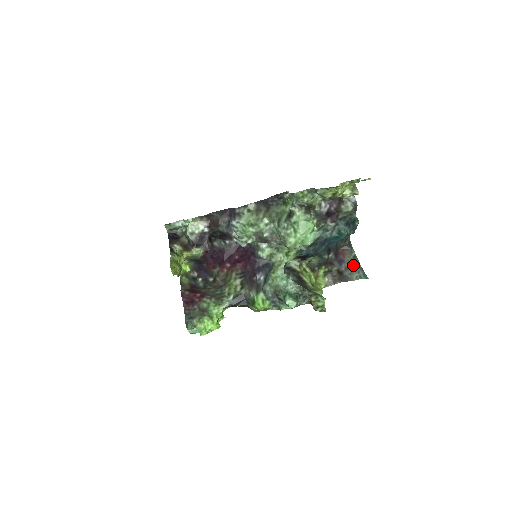
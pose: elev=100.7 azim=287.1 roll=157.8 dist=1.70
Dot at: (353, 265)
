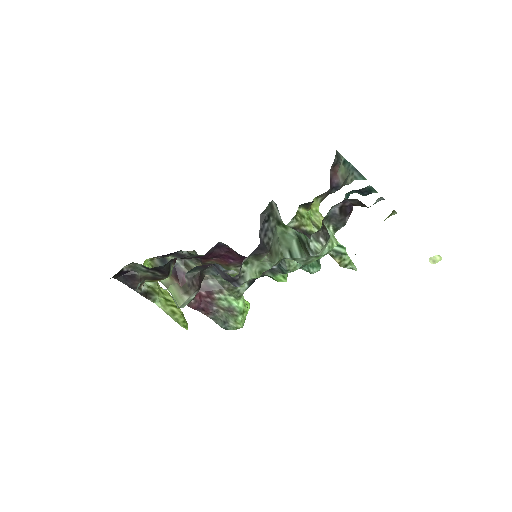
Dot at: (346, 174)
